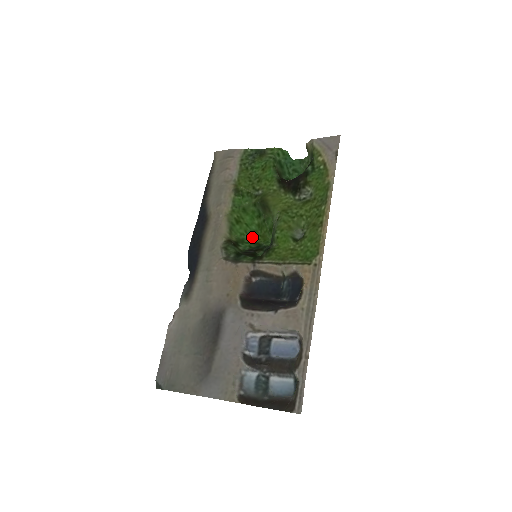
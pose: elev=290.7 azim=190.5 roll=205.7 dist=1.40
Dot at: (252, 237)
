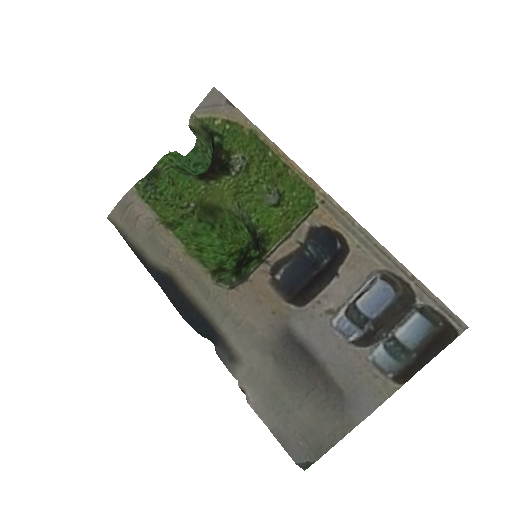
Dot at: (225, 252)
